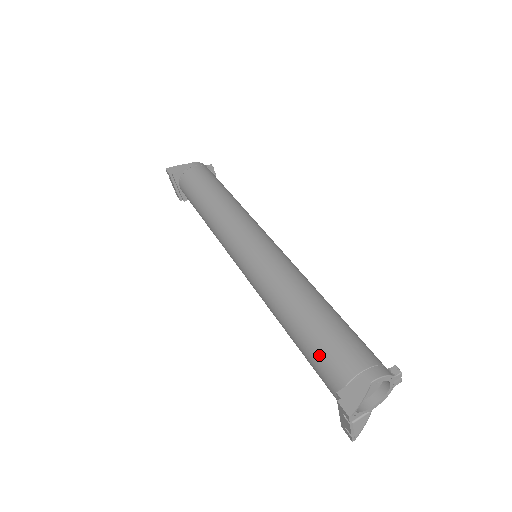
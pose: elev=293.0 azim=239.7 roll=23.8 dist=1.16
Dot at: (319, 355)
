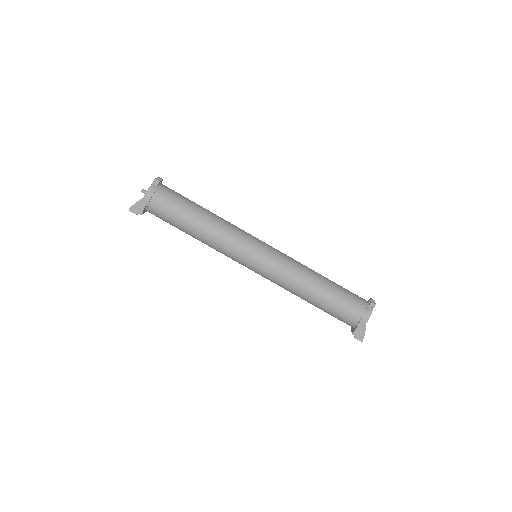
Dot at: (334, 316)
